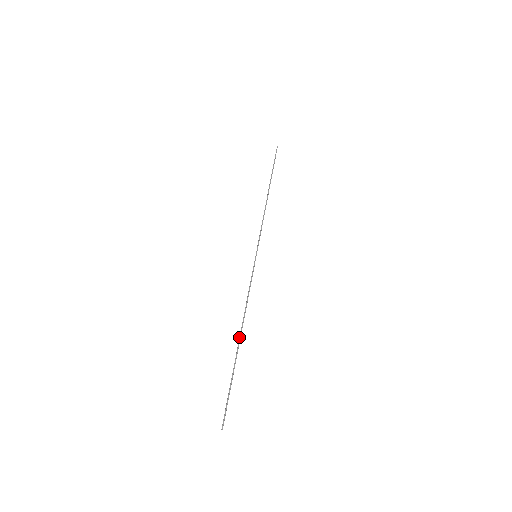
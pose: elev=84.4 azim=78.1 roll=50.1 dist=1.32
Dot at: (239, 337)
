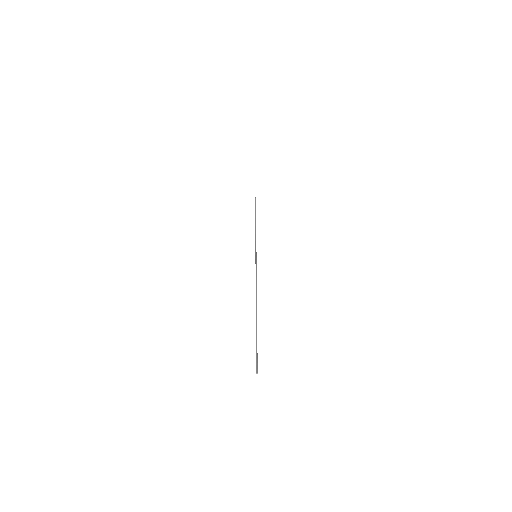
Dot at: (256, 306)
